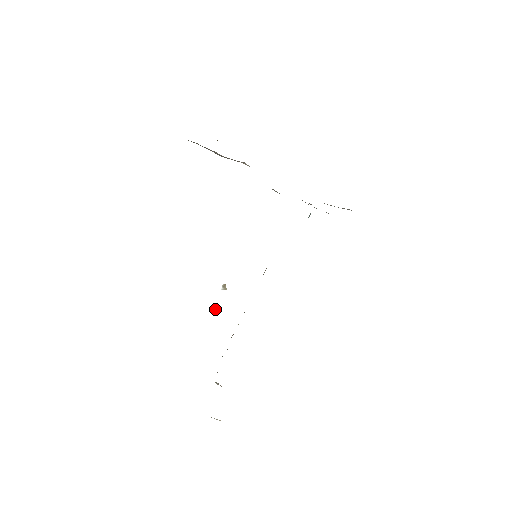
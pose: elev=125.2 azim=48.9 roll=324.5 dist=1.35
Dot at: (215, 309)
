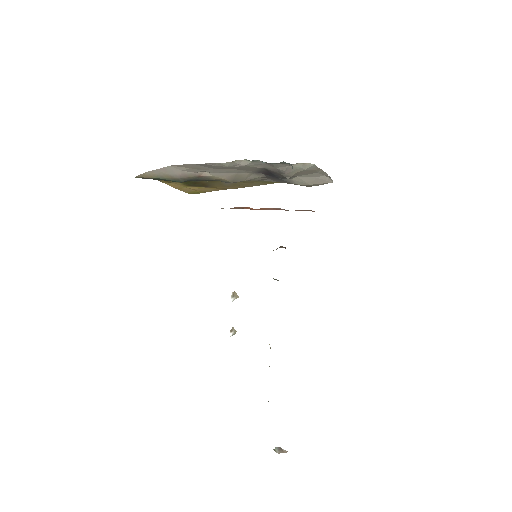
Dot at: (234, 331)
